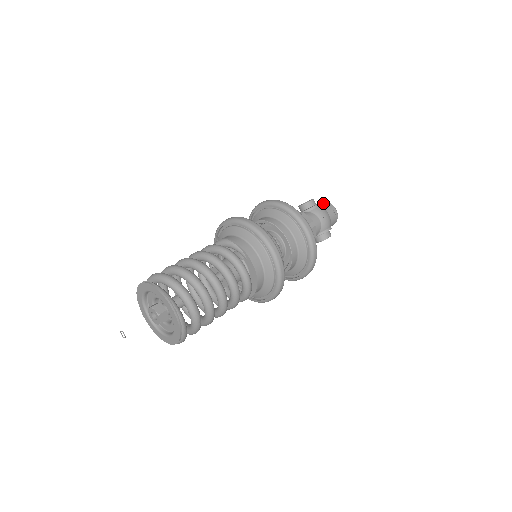
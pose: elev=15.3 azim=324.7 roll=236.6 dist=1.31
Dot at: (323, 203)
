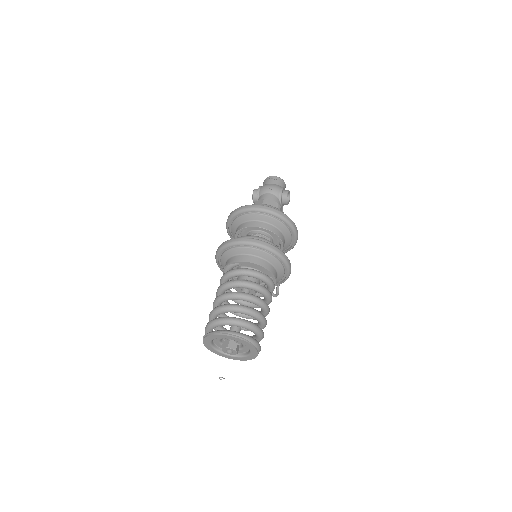
Dot at: (263, 183)
